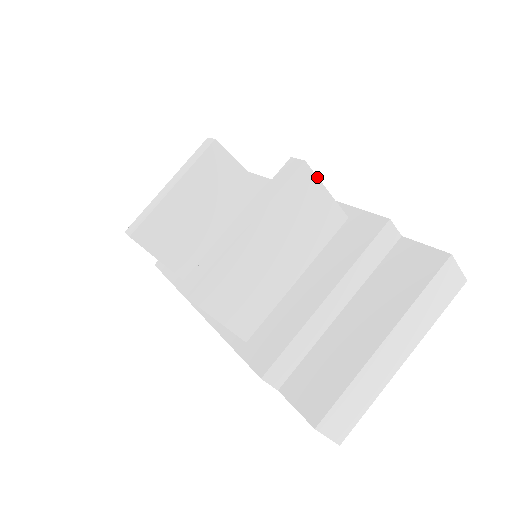
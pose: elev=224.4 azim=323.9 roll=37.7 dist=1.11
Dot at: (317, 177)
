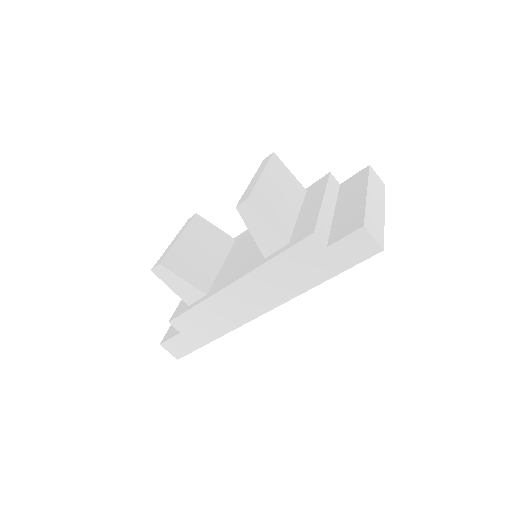
Dot at: (282, 163)
